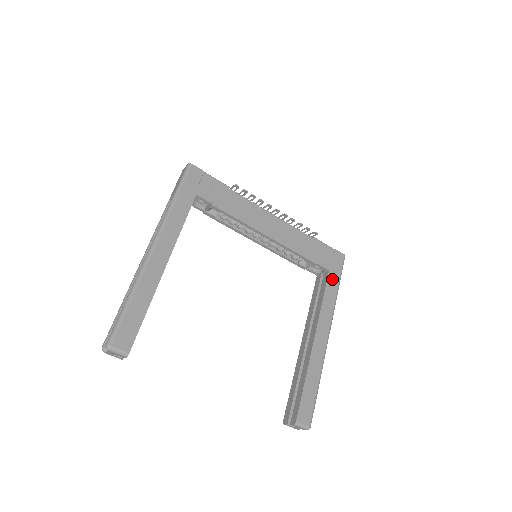
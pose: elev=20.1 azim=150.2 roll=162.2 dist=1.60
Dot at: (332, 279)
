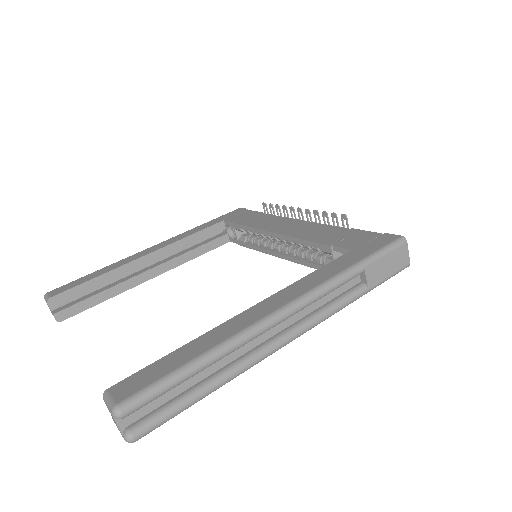
Dot at: (349, 257)
